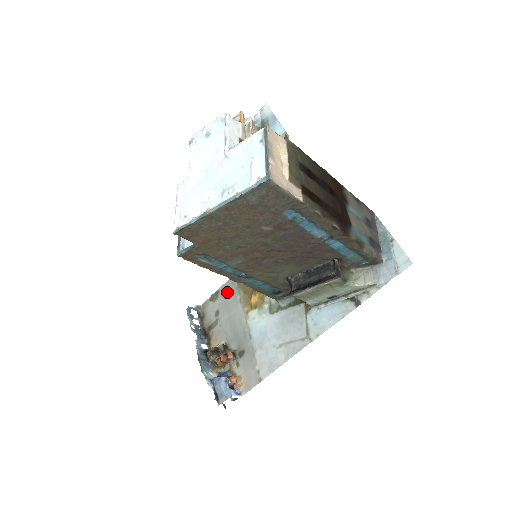
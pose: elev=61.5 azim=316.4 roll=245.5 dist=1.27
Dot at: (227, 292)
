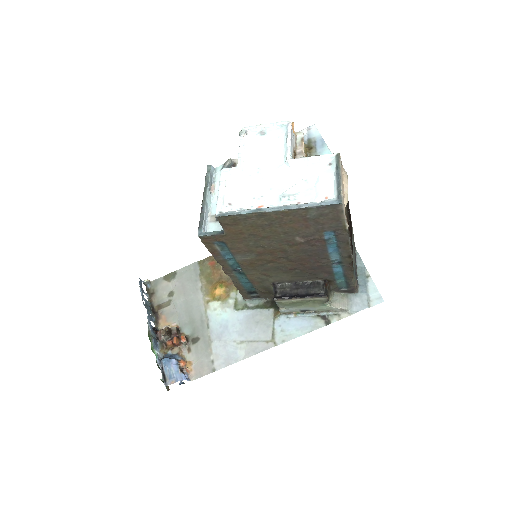
Dot at: (187, 276)
